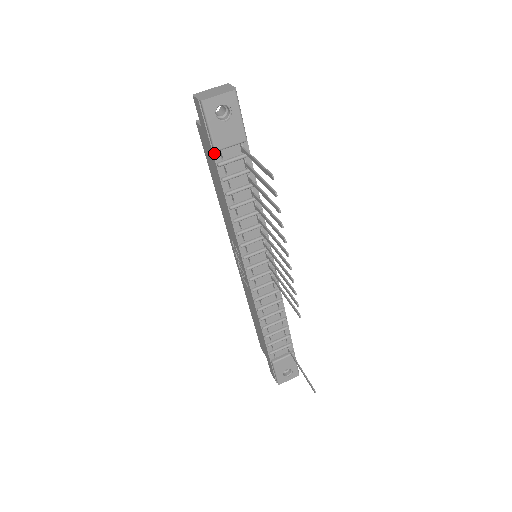
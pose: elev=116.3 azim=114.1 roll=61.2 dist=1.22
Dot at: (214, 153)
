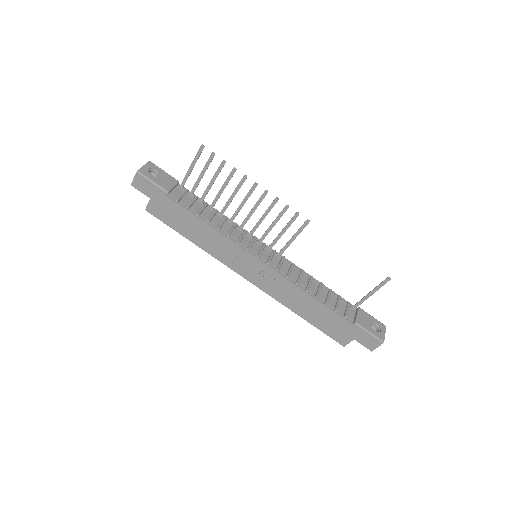
Dot at: (168, 197)
